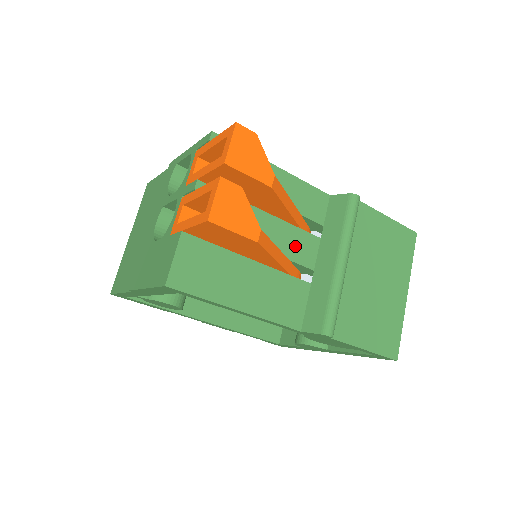
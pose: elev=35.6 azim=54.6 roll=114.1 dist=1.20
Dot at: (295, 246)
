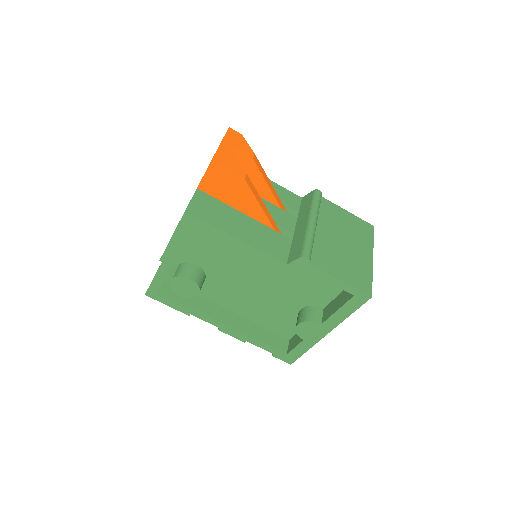
Dot at: (278, 217)
